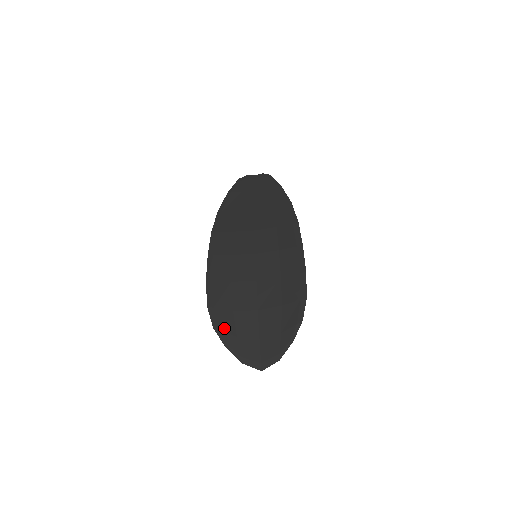
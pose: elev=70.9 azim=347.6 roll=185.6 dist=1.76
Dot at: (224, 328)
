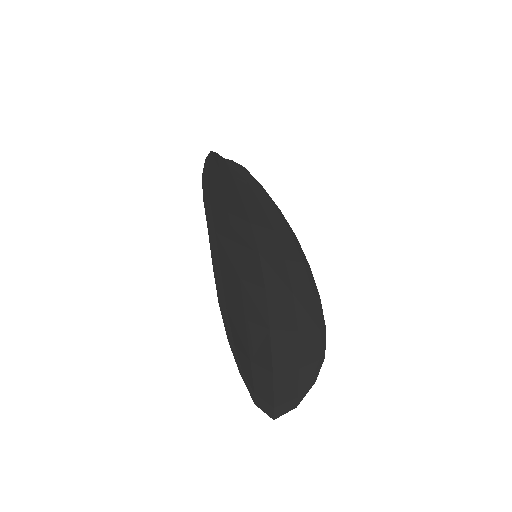
Dot at: (238, 343)
